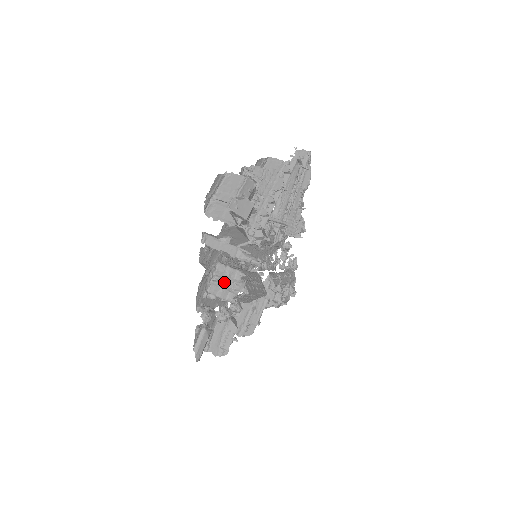
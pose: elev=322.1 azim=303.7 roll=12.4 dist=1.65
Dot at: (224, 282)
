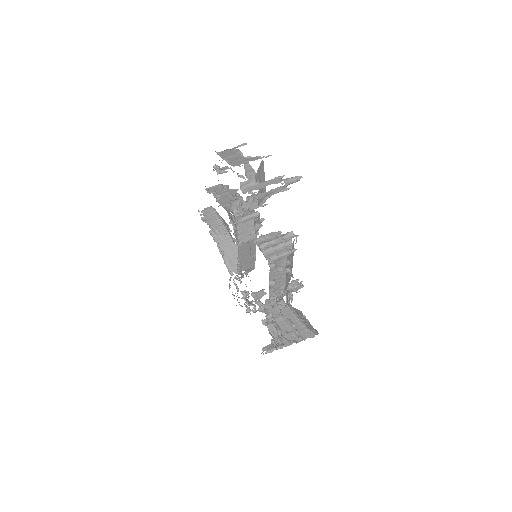
Dot at: (272, 245)
